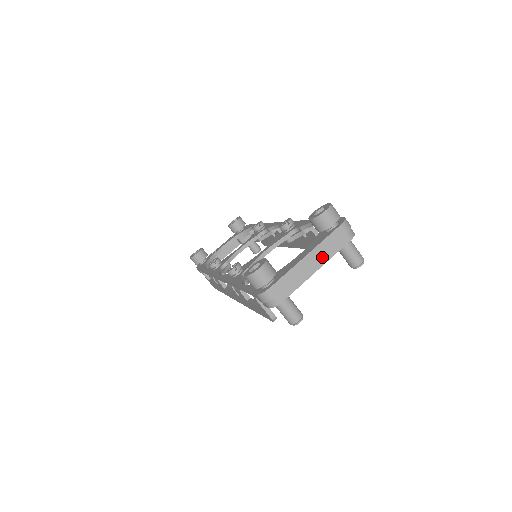
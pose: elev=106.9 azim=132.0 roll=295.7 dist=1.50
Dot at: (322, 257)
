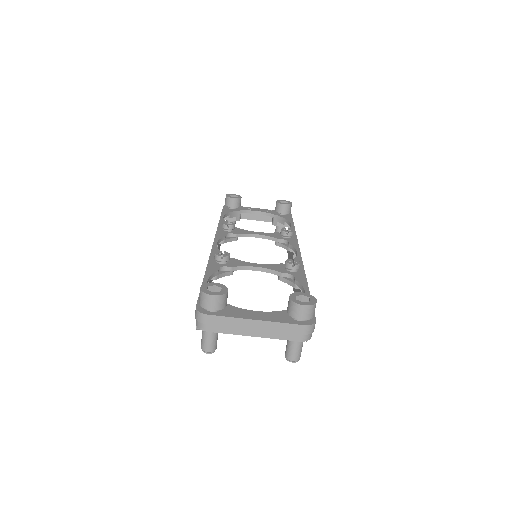
Dot at: (267, 332)
